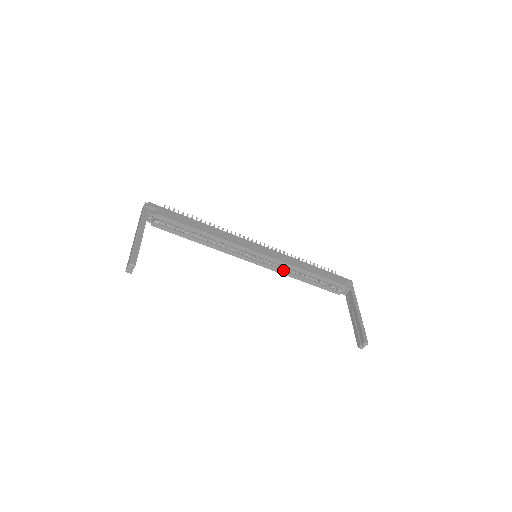
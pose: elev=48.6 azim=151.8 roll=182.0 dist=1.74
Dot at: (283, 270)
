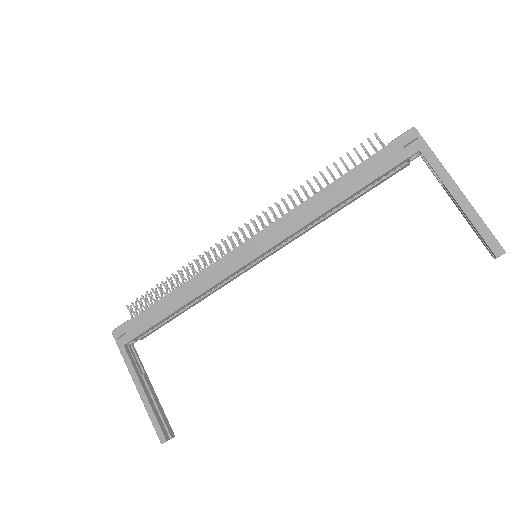
Dot at: (302, 231)
